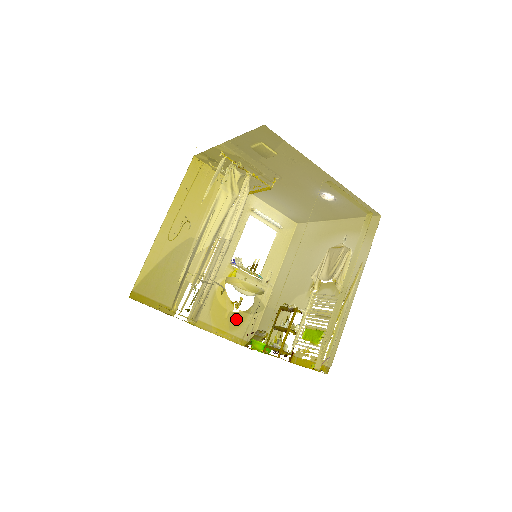
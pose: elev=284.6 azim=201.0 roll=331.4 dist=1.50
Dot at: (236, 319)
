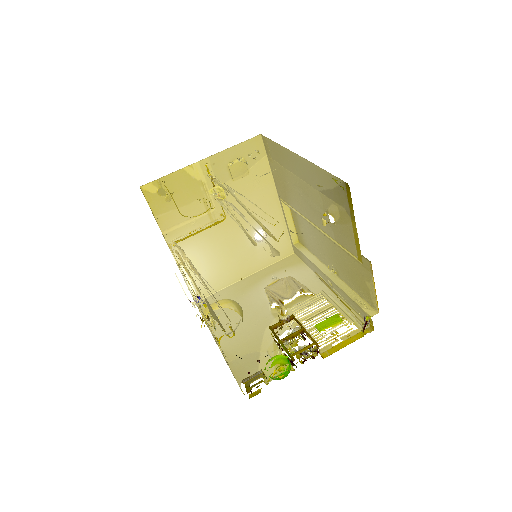
Dot at: occluded
